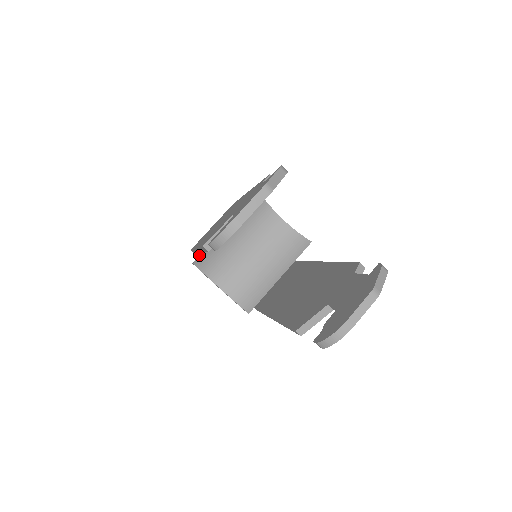
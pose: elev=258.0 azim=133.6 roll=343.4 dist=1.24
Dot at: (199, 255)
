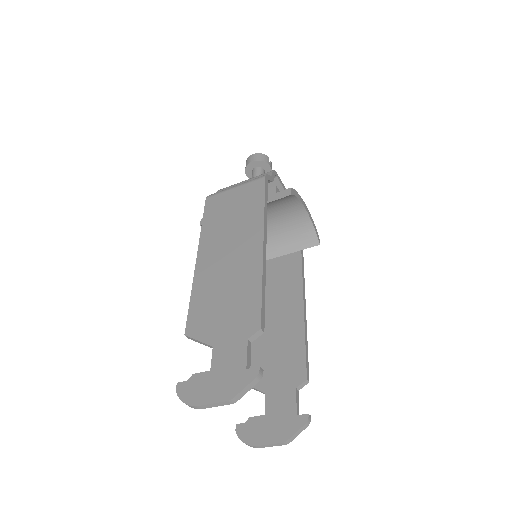
Dot at: occluded
